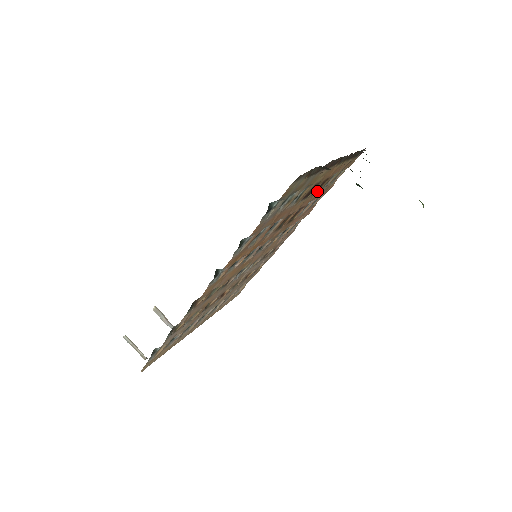
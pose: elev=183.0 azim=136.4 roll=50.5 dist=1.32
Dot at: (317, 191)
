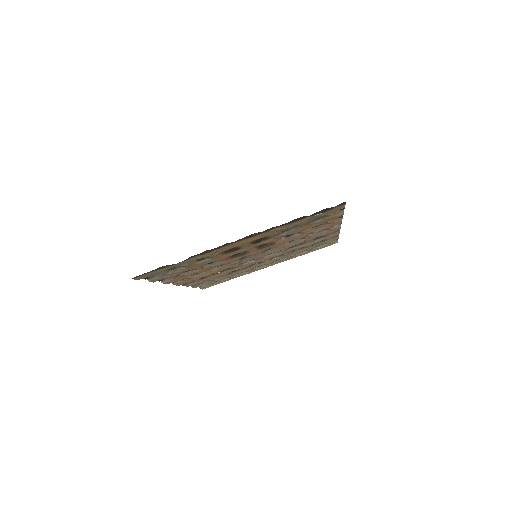
Dot at: (271, 237)
